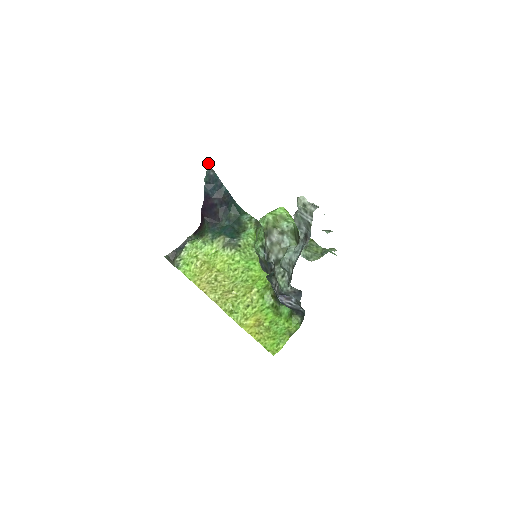
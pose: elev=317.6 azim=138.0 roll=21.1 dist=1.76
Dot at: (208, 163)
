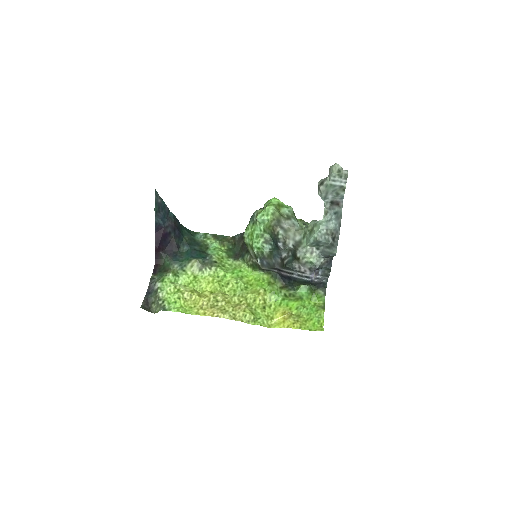
Dot at: (155, 190)
